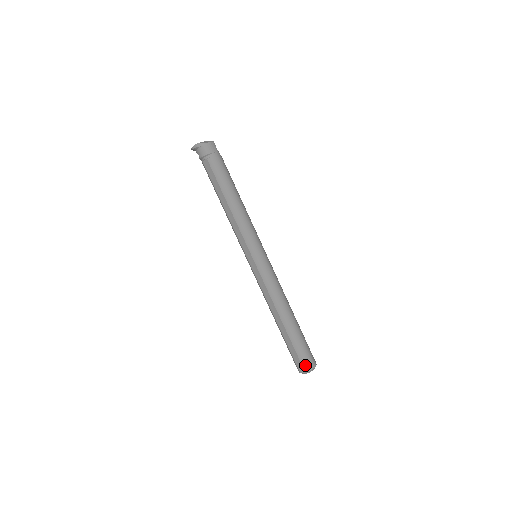
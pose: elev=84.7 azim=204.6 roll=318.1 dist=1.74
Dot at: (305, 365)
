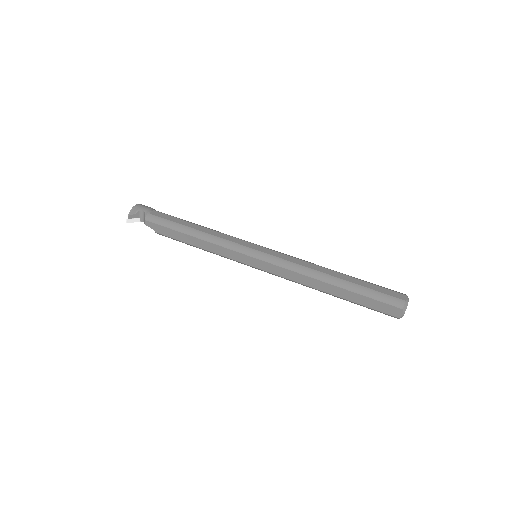
Dot at: (398, 292)
